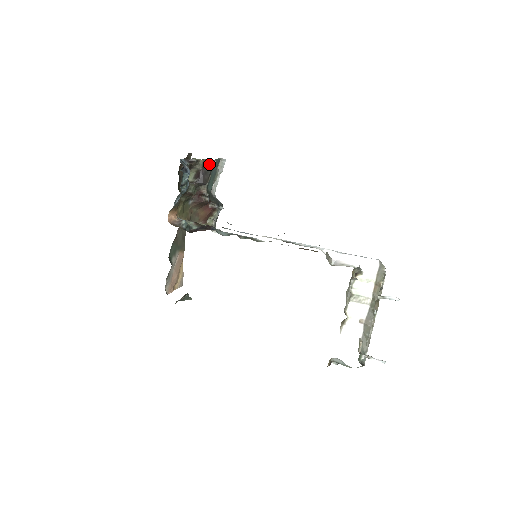
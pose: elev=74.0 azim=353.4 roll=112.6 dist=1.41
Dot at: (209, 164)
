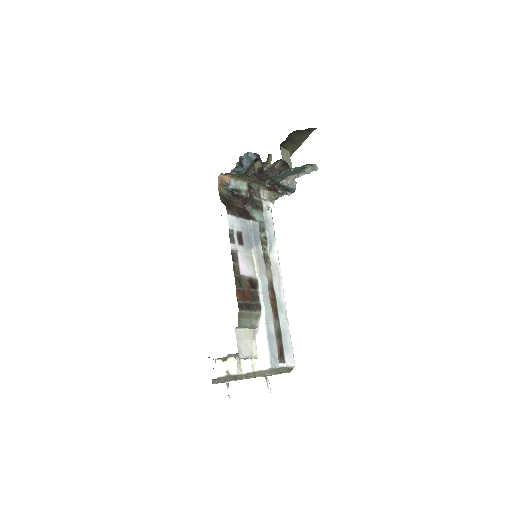
Dot at: (275, 172)
